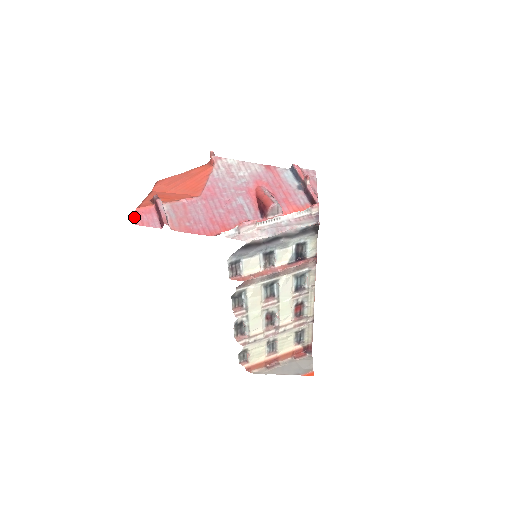
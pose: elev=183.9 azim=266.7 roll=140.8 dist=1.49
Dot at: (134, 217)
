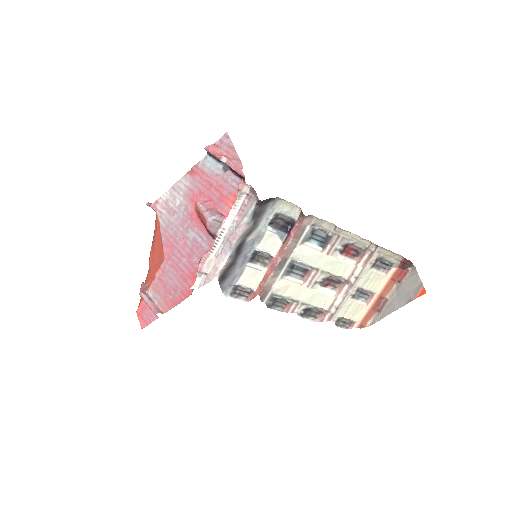
Dot at: occluded
